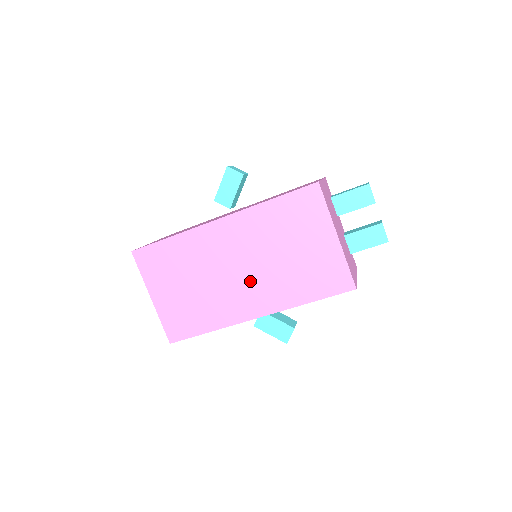
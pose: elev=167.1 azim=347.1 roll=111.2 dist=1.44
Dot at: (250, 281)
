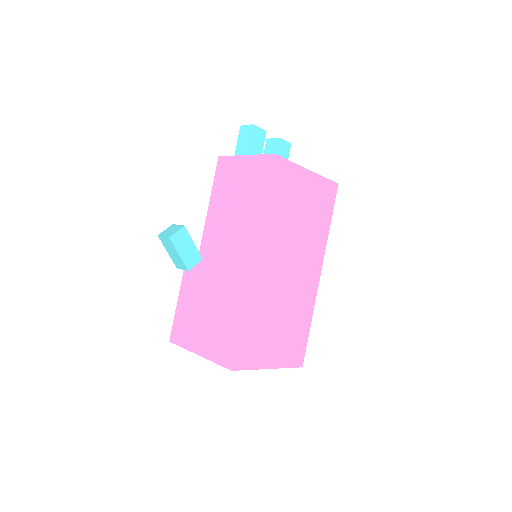
Dot at: (300, 264)
